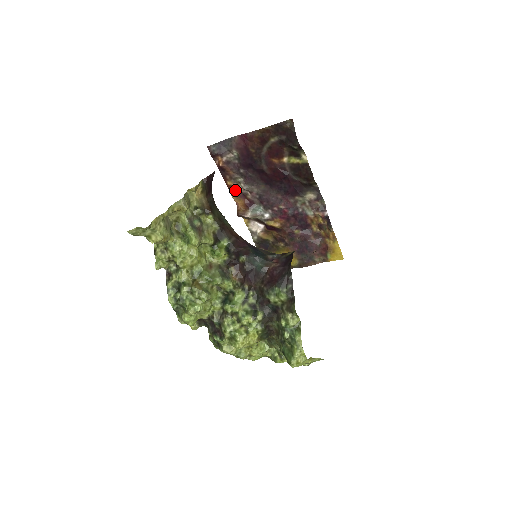
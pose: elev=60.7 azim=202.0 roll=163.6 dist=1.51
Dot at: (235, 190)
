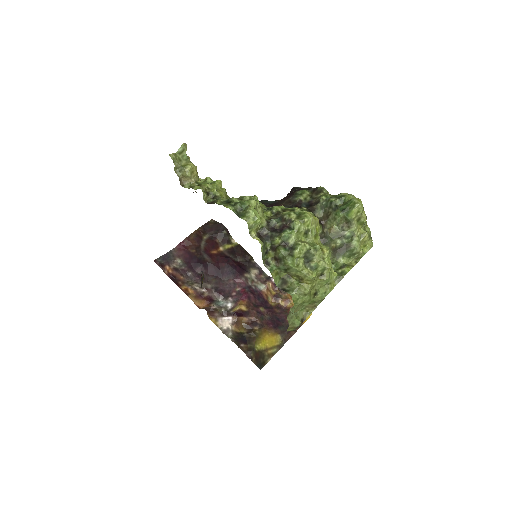
Dot at: (191, 293)
